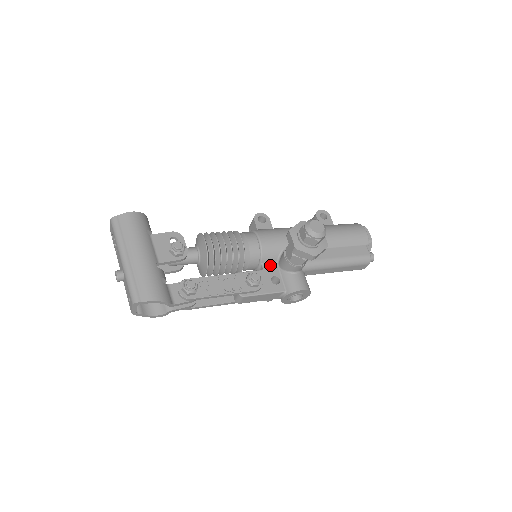
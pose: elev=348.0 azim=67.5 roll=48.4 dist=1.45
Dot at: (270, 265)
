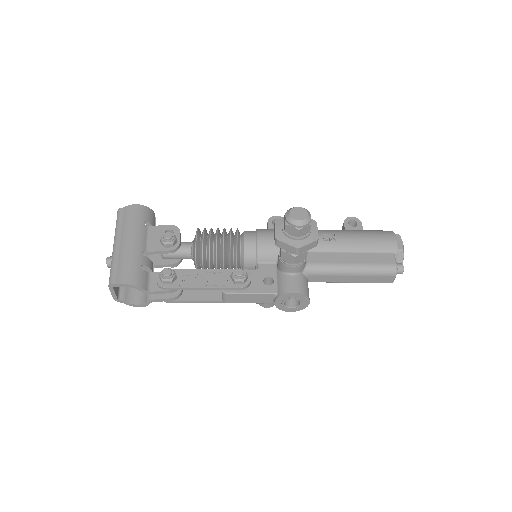
Dot at: (267, 265)
